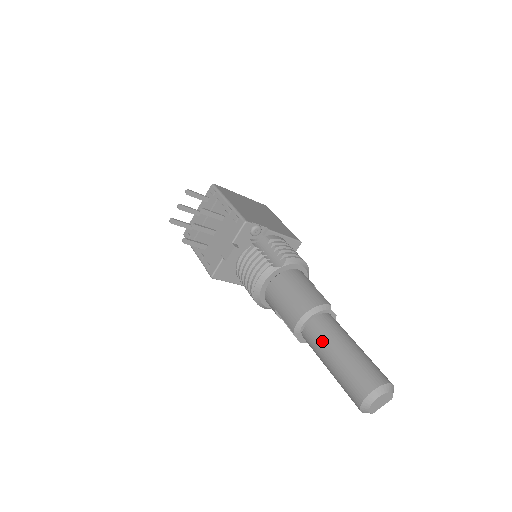
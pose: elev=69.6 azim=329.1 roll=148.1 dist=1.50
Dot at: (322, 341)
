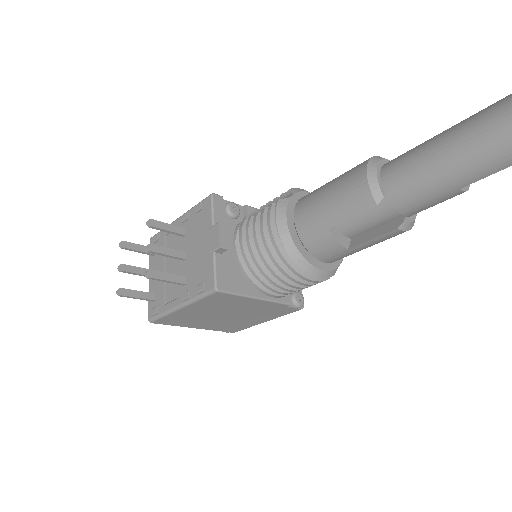
Dot at: (420, 156)
